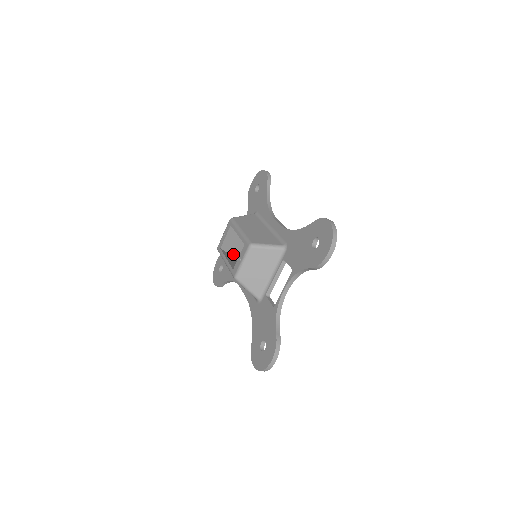
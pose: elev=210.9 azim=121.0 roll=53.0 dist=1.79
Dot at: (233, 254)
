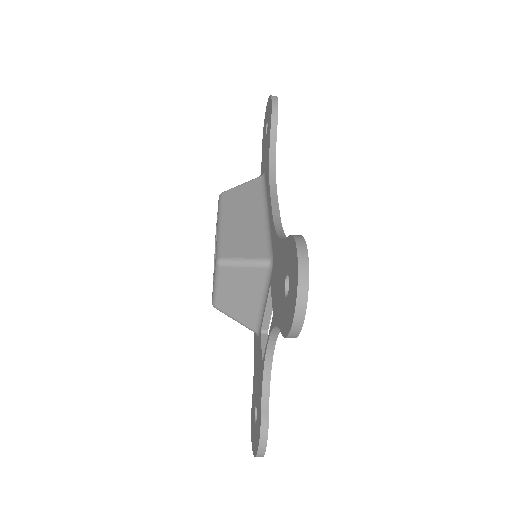
Dot at: occluded
